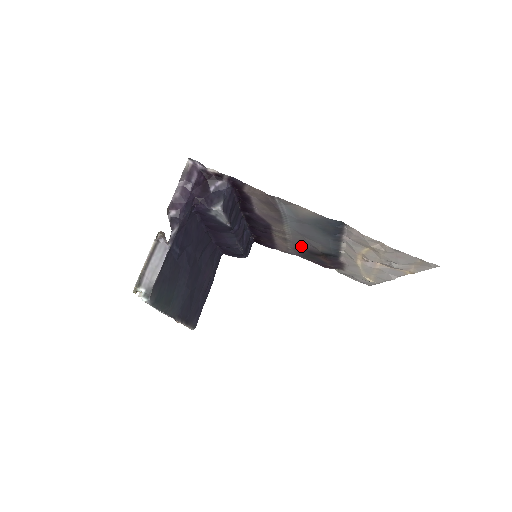
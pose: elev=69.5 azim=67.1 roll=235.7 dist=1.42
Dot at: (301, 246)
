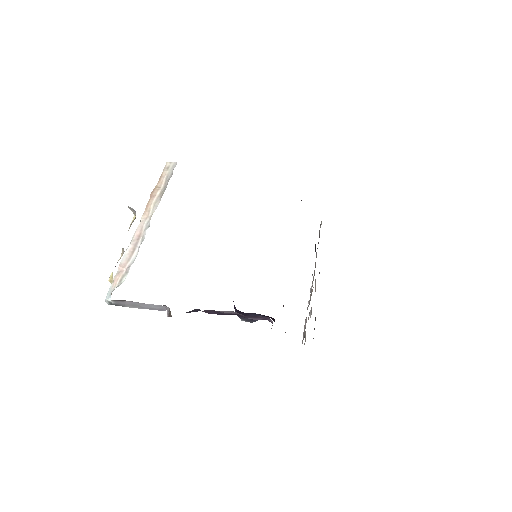
Dot at: occluded
